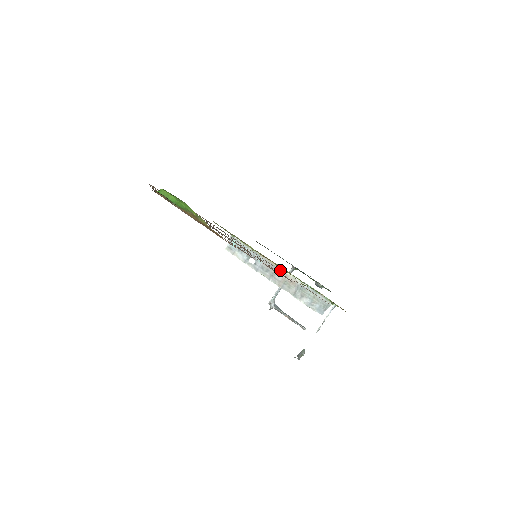
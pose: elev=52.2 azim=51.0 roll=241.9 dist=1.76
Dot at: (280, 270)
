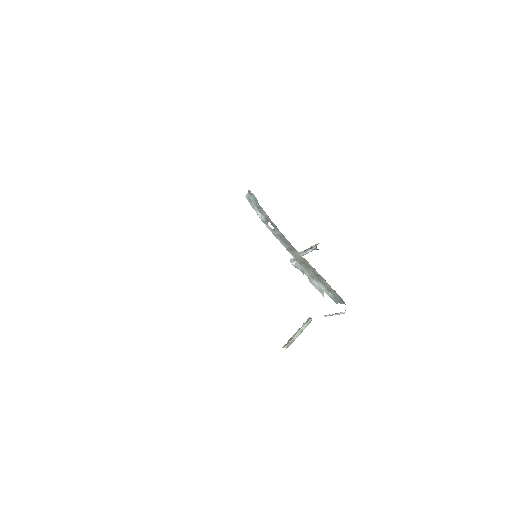
Dot at: (297, 251)
